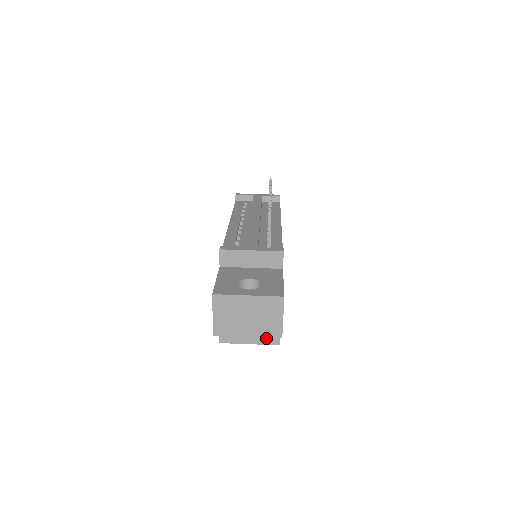
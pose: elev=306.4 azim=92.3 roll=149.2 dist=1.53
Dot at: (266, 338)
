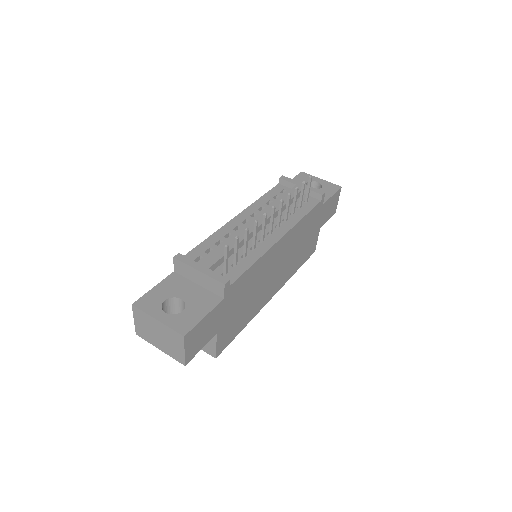
Dot at: (205, 347)
